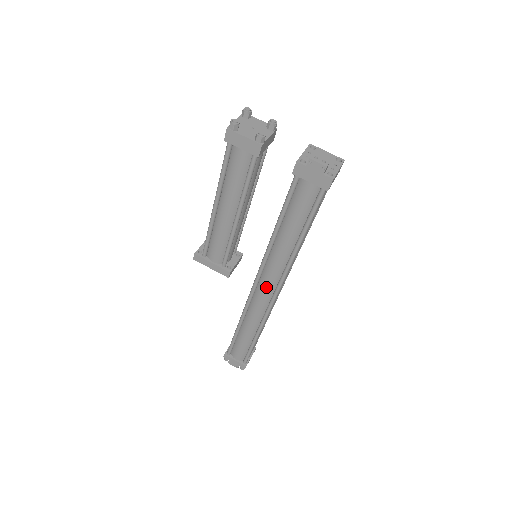
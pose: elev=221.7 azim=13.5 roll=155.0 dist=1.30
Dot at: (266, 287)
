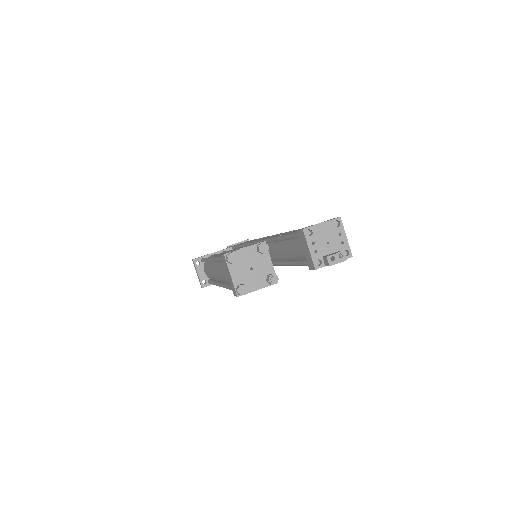
Dot at: occluded
